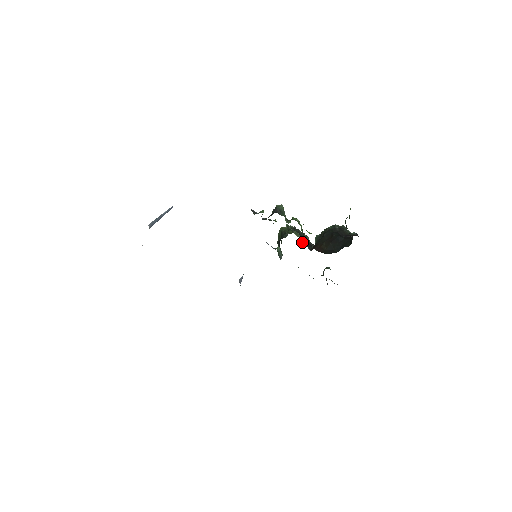
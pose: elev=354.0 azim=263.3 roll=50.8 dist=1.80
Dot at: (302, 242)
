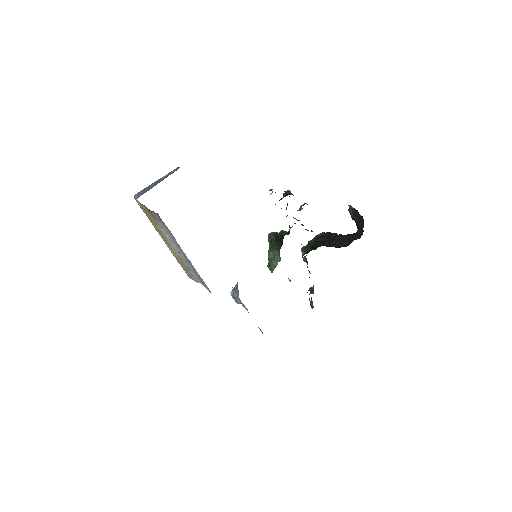
Dot at: occluded
